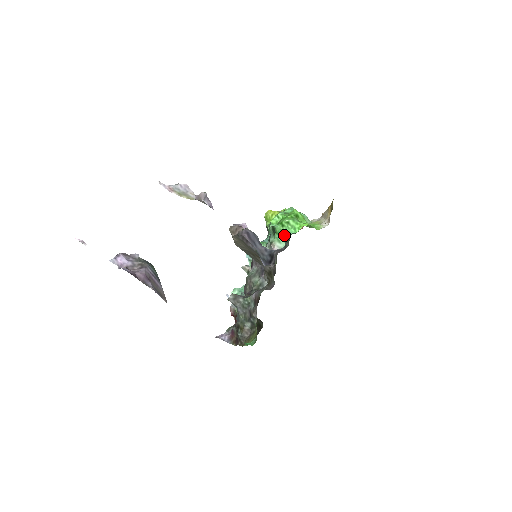
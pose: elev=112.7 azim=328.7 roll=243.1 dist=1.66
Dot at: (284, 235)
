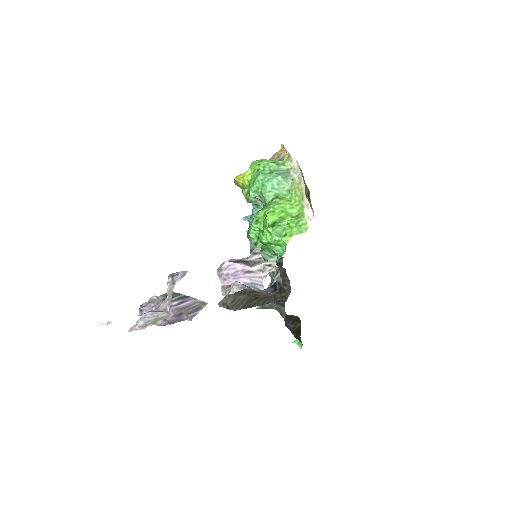
Dot at: (272, 253)
